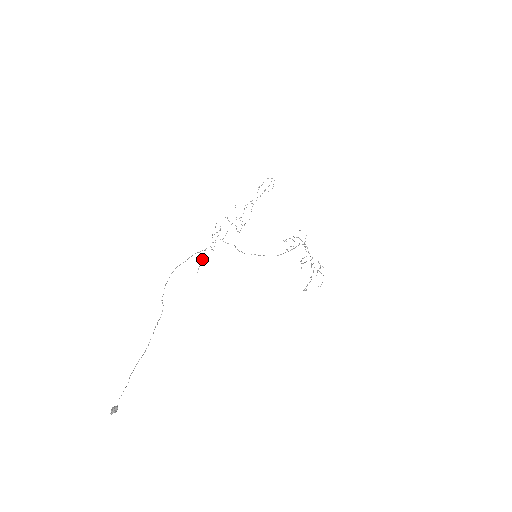
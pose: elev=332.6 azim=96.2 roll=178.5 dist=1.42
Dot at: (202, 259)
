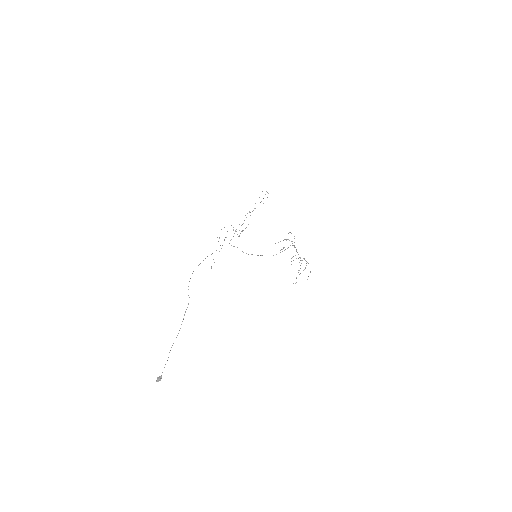
Dot at: occluded
